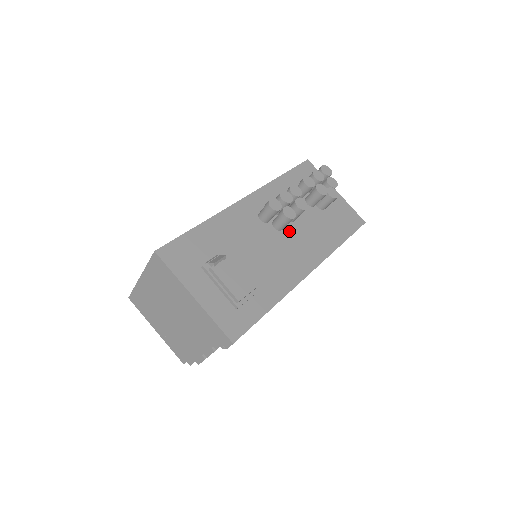
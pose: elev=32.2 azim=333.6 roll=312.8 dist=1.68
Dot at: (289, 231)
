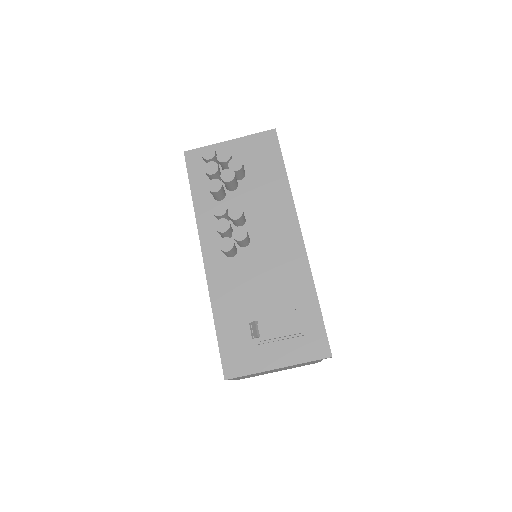
Dot at: (253, 230)
